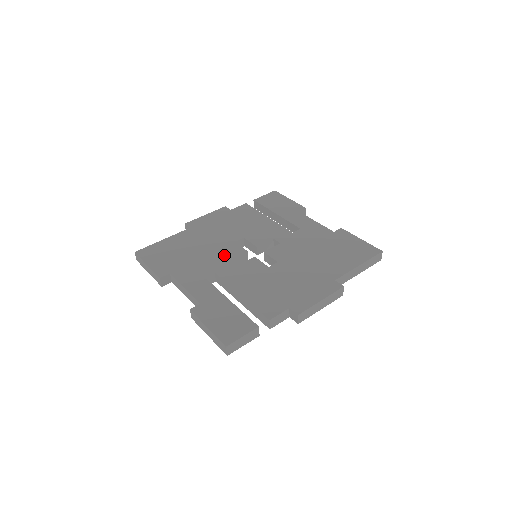
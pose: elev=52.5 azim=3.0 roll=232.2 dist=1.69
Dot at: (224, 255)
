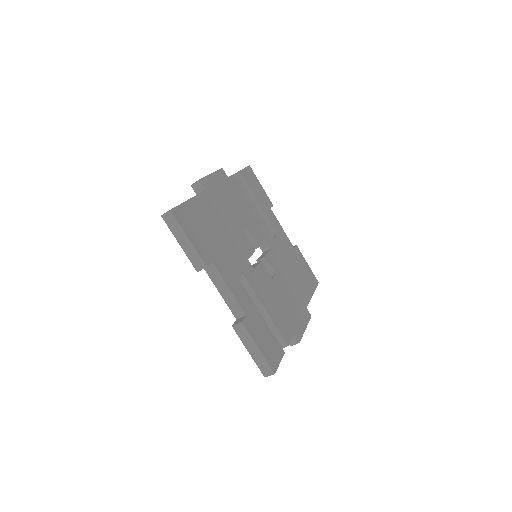
Dot at: (243, 250)
